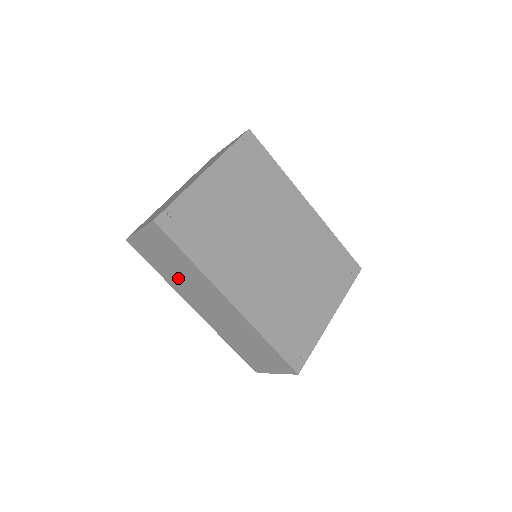
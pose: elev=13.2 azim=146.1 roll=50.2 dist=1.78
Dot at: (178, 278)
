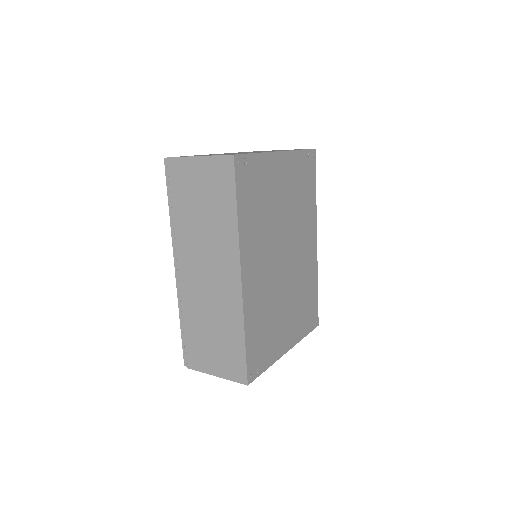
Dot at: (194, 226)
